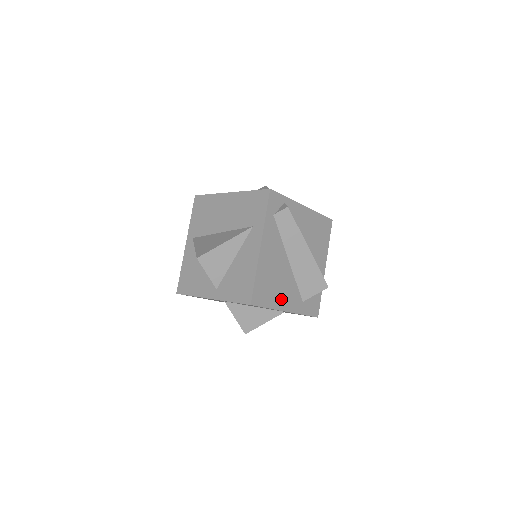
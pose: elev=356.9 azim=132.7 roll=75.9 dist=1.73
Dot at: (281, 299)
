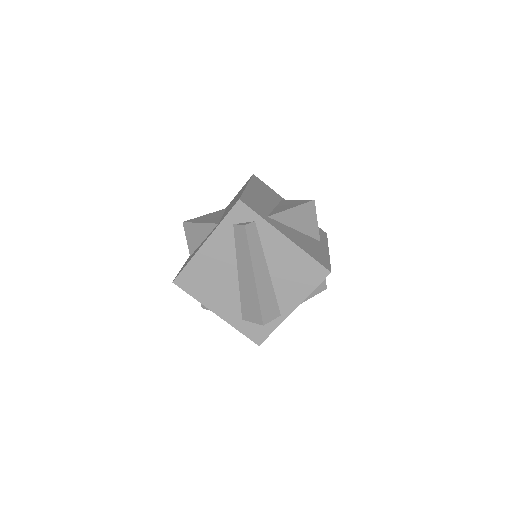
Dot at: (213, 300)
